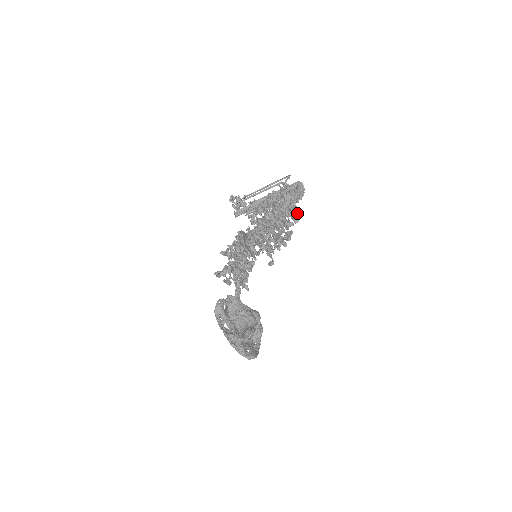
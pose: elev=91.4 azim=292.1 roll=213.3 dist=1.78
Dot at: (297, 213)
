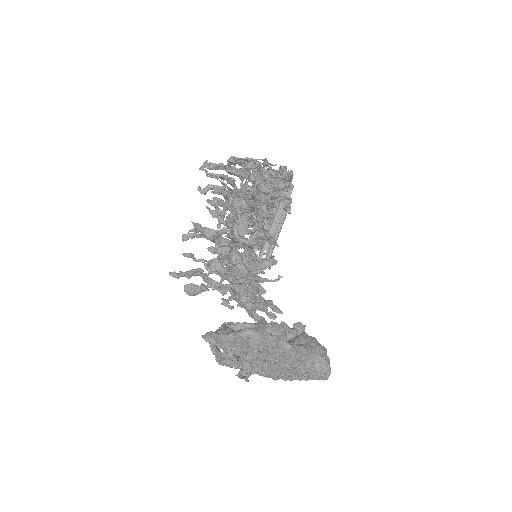
Dot at: occluded
